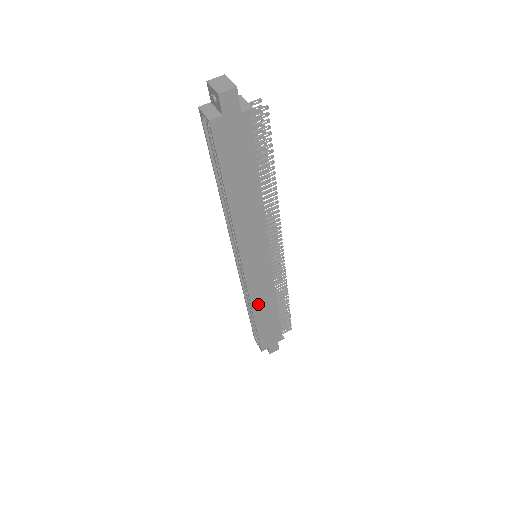
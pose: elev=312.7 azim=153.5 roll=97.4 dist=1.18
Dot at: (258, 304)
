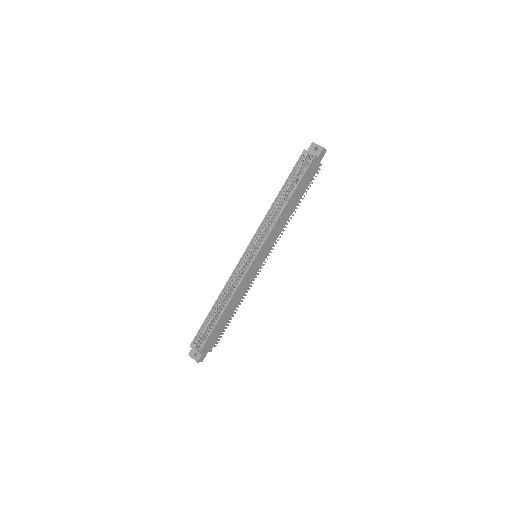
Dot at: (235, 296)
